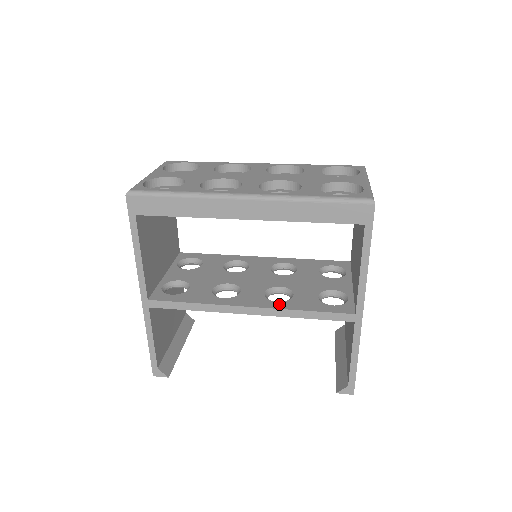
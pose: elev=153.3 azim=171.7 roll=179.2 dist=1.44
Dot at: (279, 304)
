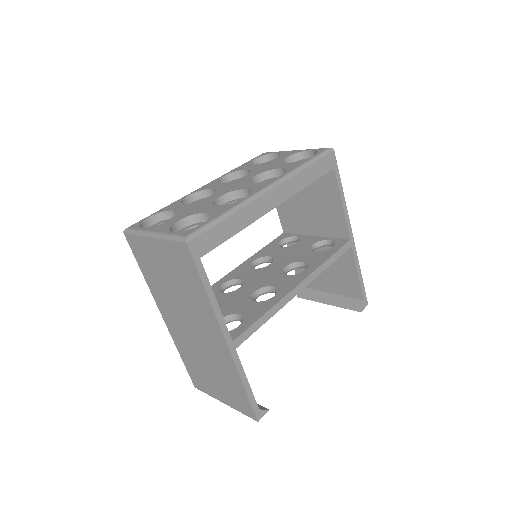
Dot at: (309, 269)
